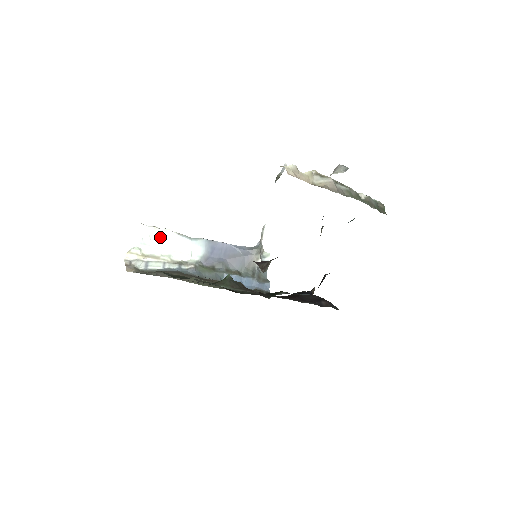
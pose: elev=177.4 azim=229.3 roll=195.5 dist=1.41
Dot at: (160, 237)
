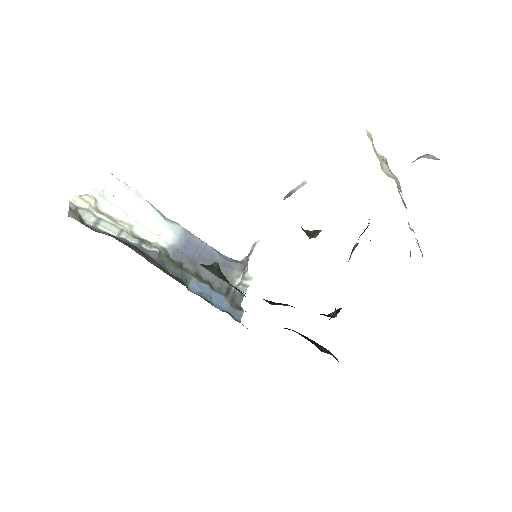
Dot at: (128, 198)
